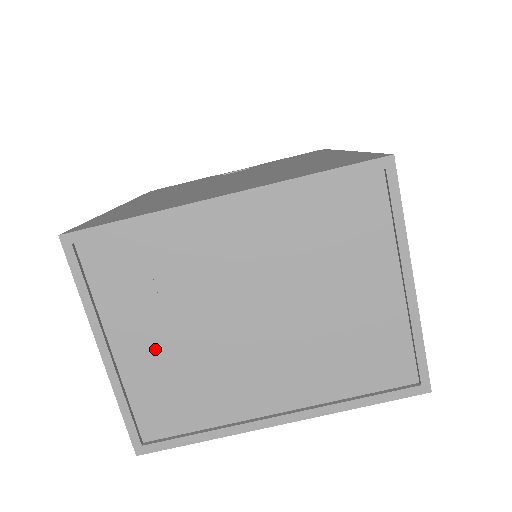
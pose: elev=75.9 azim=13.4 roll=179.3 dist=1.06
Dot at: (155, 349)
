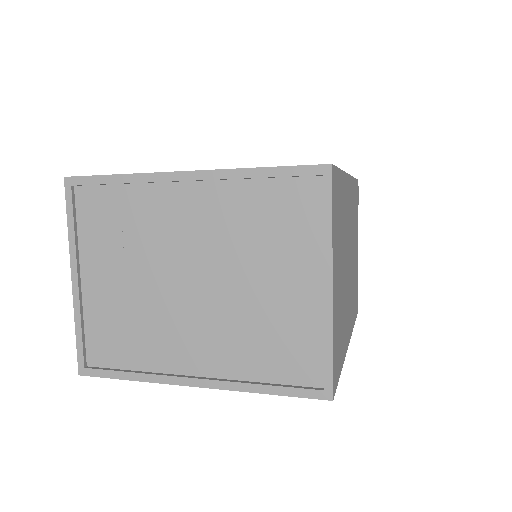
Dot at: (112, 288)
